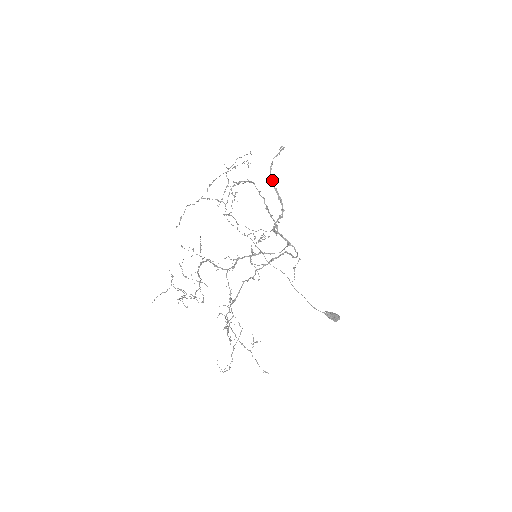
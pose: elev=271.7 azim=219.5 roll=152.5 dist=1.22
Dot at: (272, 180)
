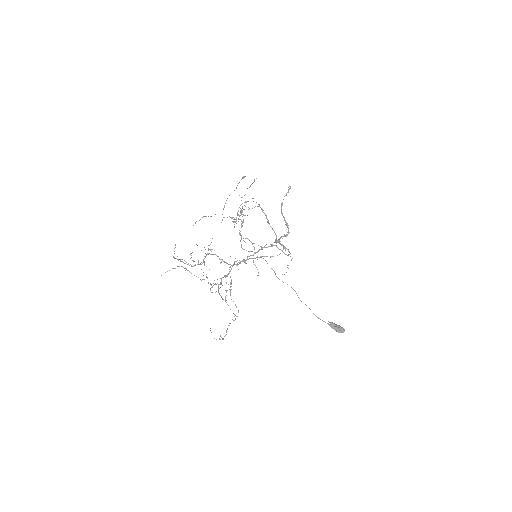
Dot at: occluded
